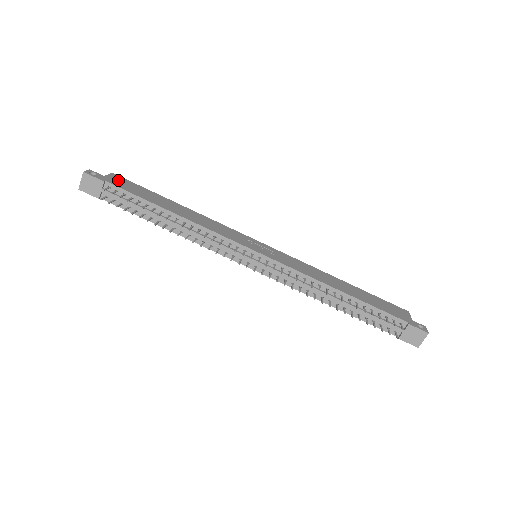
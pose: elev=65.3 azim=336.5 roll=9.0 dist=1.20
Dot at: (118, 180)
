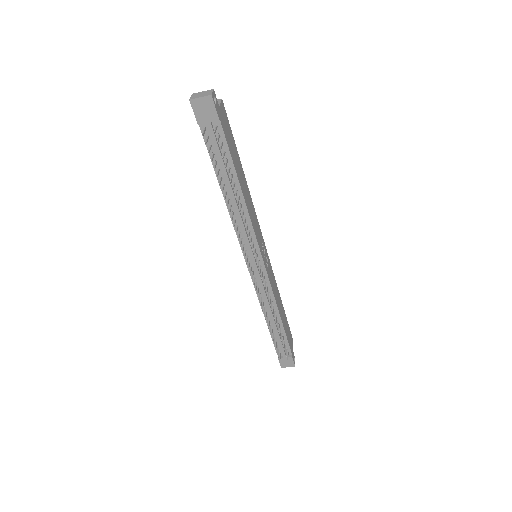
Dot at: (224, 118)
